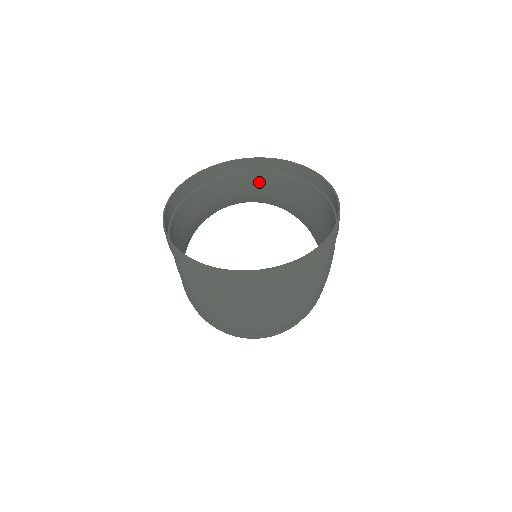
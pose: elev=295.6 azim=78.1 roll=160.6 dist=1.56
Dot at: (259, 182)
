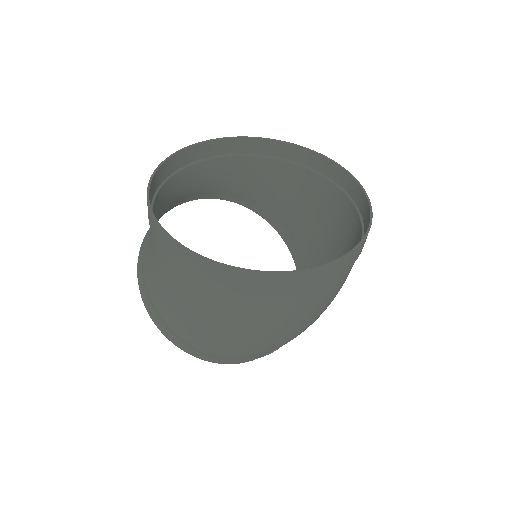
Dot at: (215, 170)
